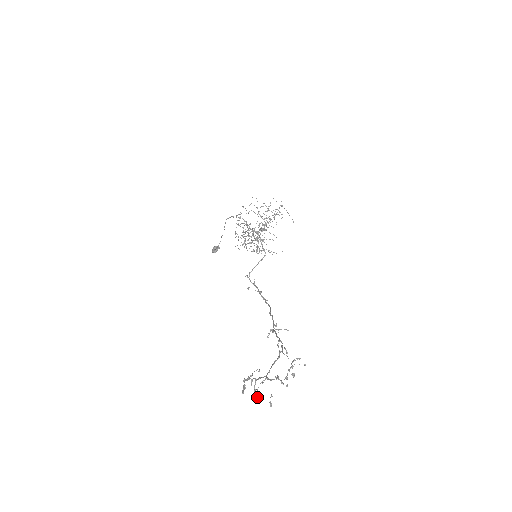
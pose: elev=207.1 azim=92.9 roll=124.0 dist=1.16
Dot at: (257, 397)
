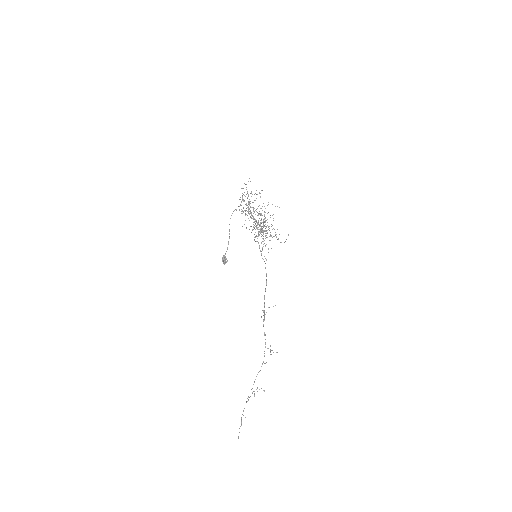
Dot at: occluded
